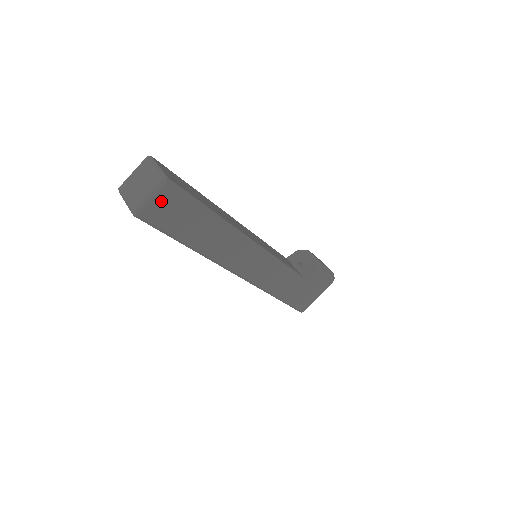
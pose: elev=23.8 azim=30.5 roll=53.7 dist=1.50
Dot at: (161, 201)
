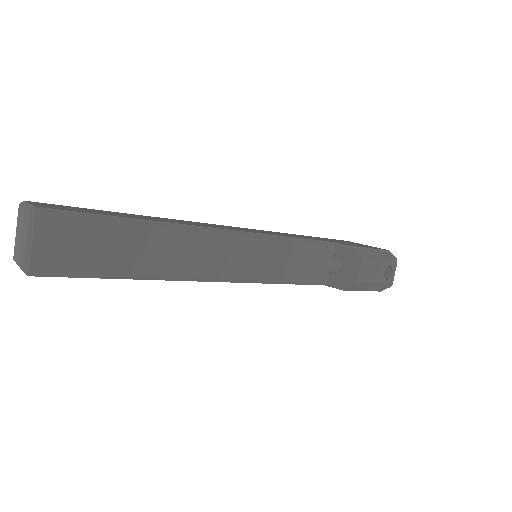
Dot at: occluded
